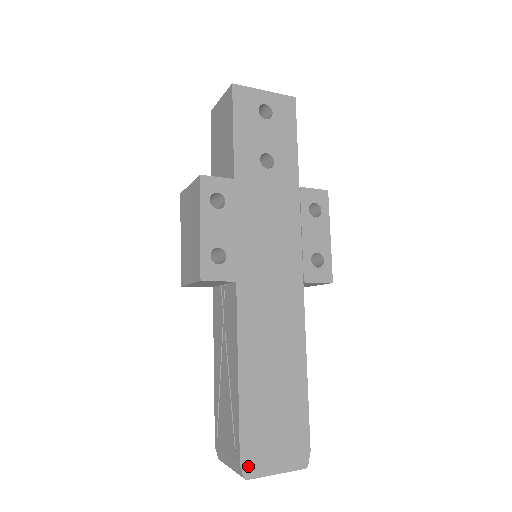
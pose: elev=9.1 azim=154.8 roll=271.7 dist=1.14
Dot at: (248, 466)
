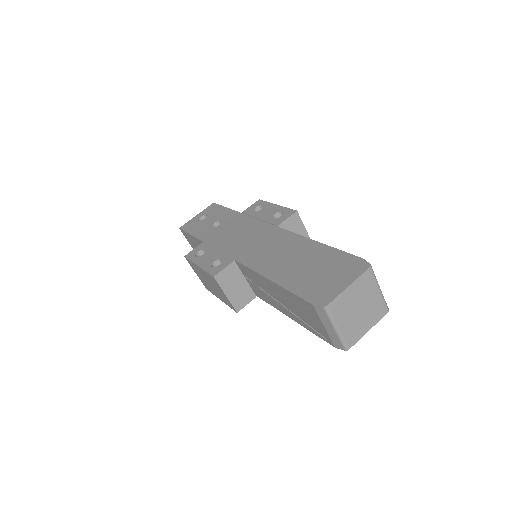
Dot at: (320, 301)
